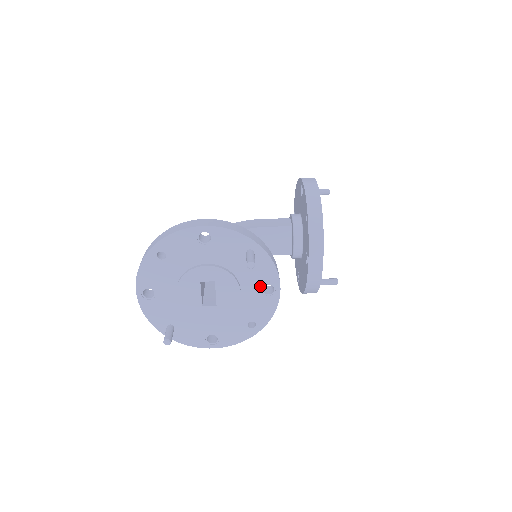
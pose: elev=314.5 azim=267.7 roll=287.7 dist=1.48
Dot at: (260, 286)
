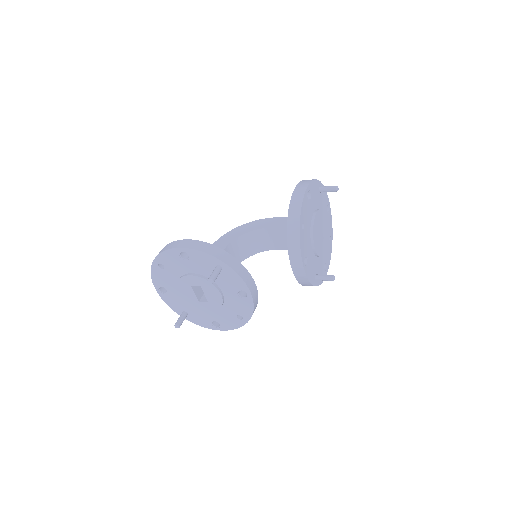
Dot at: (235, 291)
